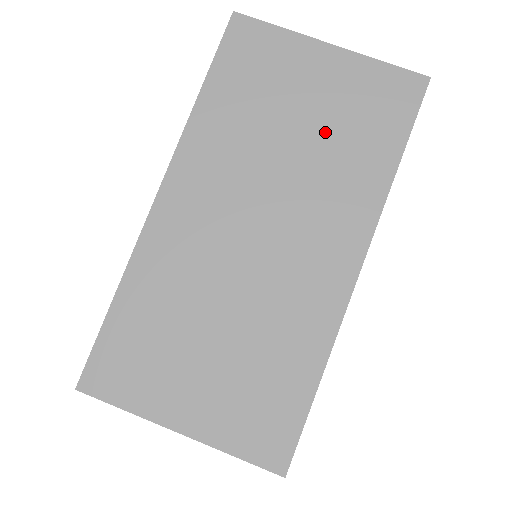
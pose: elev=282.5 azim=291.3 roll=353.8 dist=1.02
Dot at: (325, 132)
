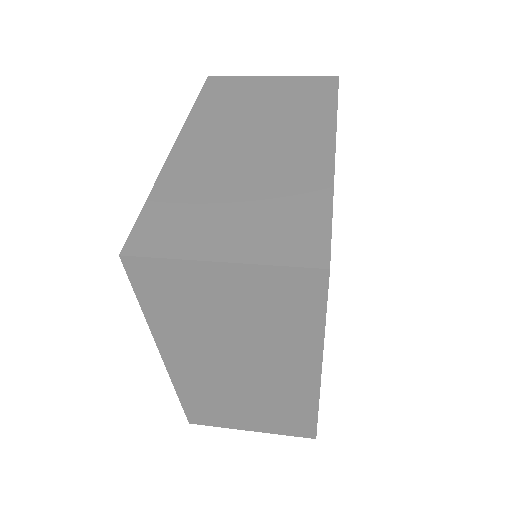
Dot at: (283, 103)
